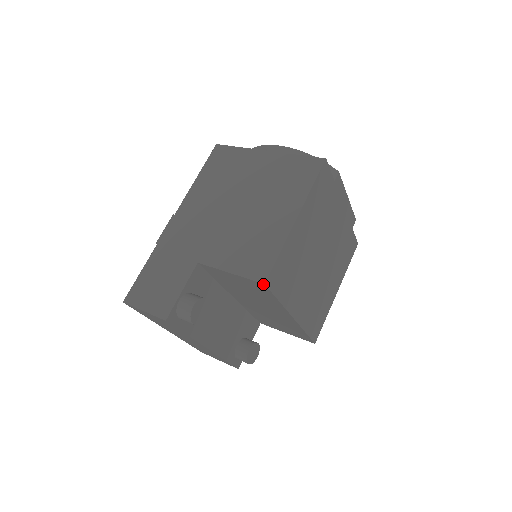
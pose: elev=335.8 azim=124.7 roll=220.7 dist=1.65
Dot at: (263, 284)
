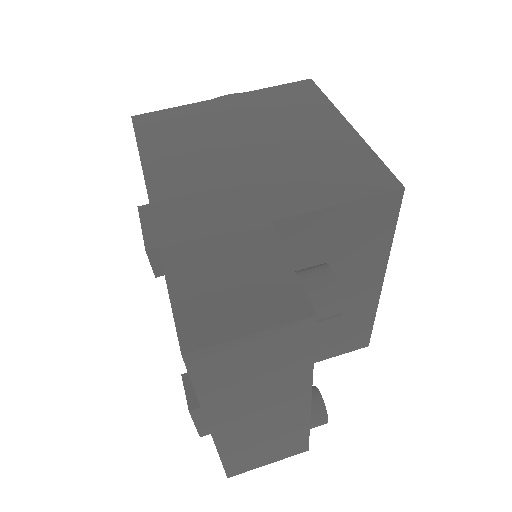
Dot at: (401, 191)
